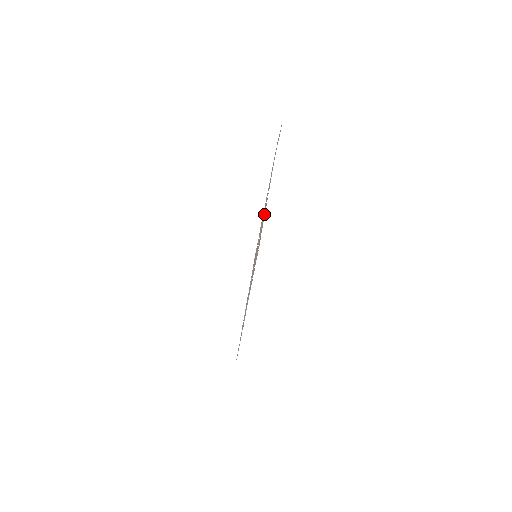
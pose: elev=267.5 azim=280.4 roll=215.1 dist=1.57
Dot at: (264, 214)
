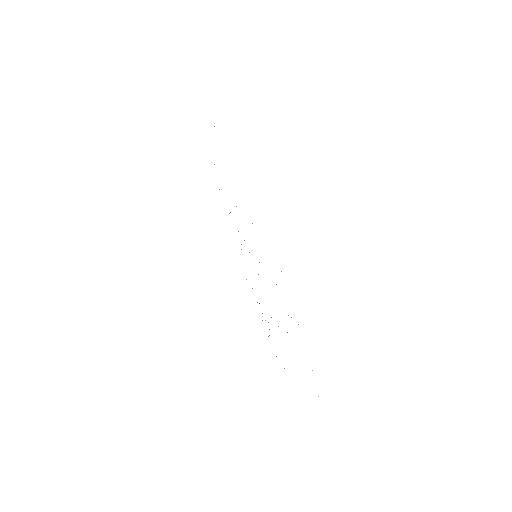
Dot at: occluded
